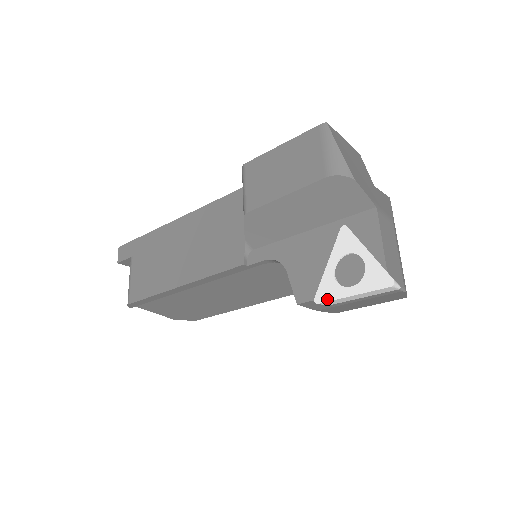
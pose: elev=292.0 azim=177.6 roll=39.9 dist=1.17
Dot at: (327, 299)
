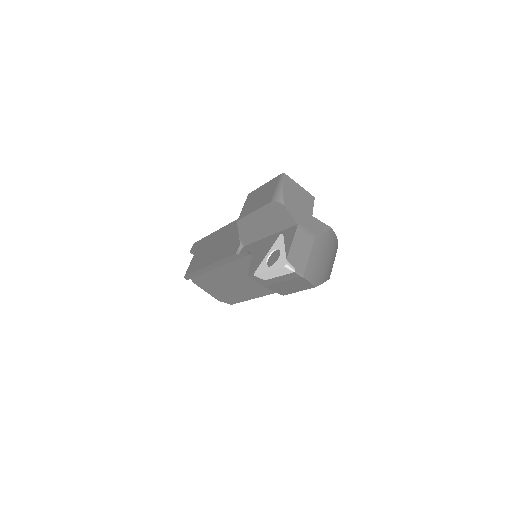
Dot at: (259, 273)
